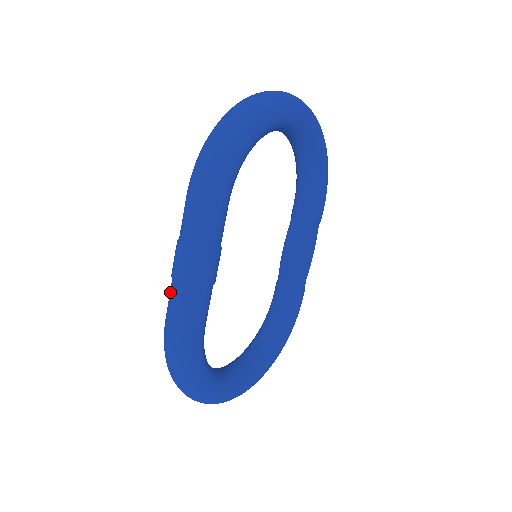
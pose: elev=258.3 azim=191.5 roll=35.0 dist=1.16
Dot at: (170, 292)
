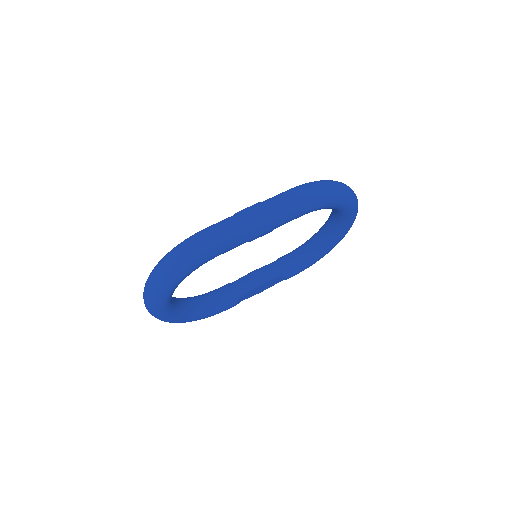
Dot at: (227, 219)
